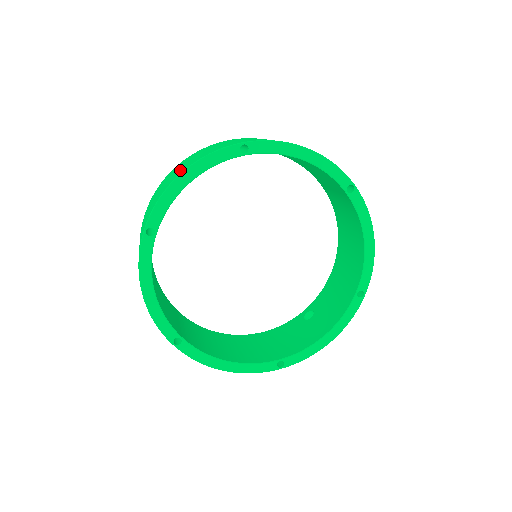
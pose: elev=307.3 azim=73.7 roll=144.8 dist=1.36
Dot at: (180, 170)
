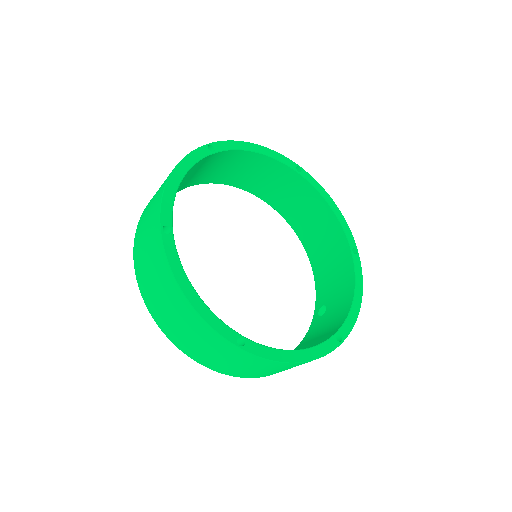
Dot at: (164, 181)
